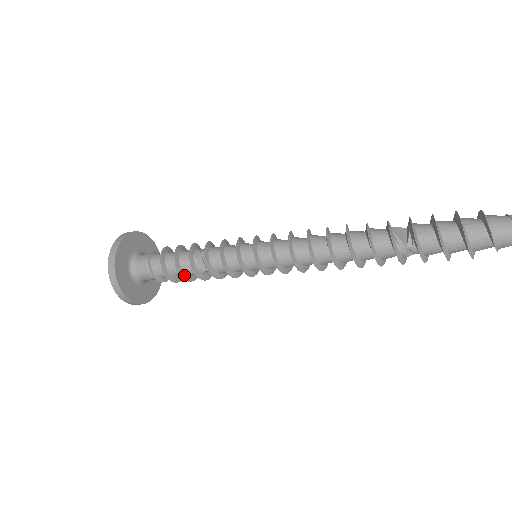
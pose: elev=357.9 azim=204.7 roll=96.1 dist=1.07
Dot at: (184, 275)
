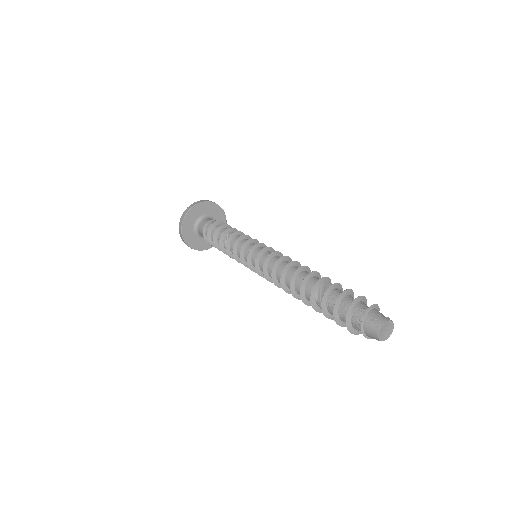
Dot at: (218, 246)
